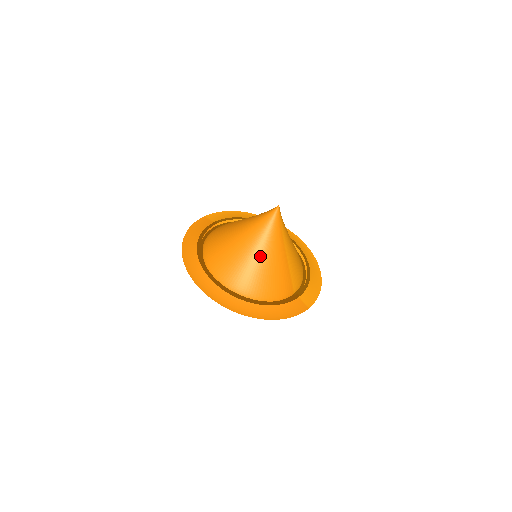
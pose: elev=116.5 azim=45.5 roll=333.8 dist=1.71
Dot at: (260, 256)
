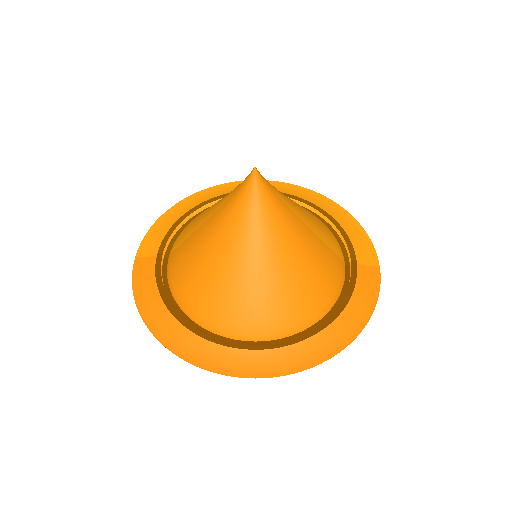
Dot at: (282, 261)
